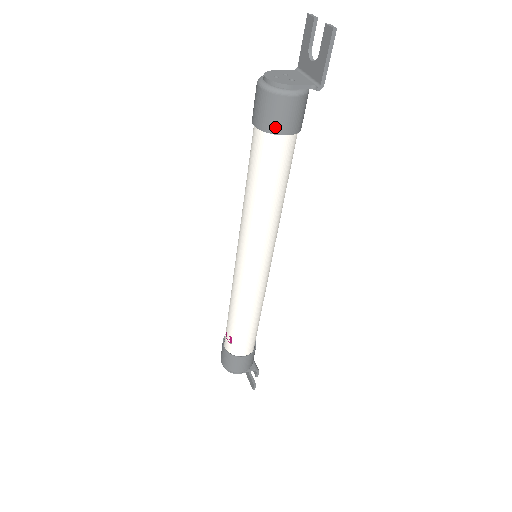
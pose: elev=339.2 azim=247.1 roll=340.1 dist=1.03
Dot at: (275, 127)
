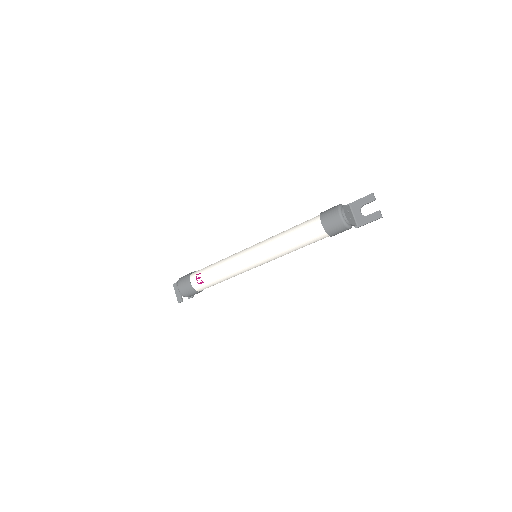
Dot at: (332, 233)
